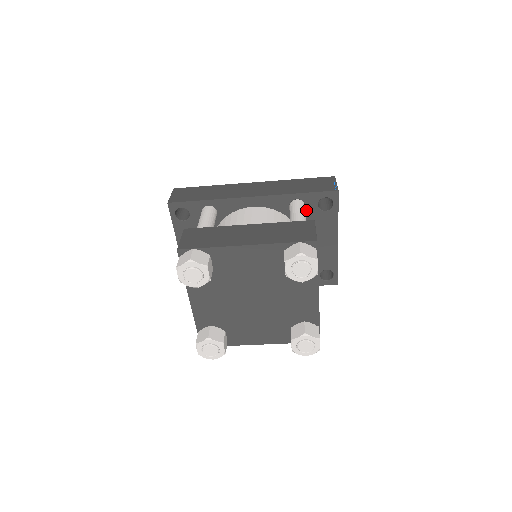
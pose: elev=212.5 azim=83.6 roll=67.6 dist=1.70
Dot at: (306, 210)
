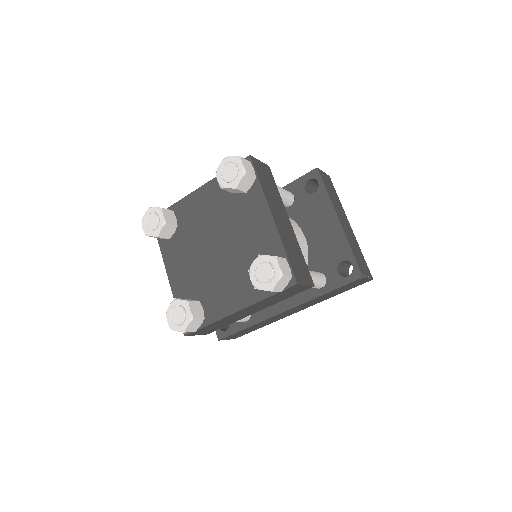
Dot at: (296, 200)
